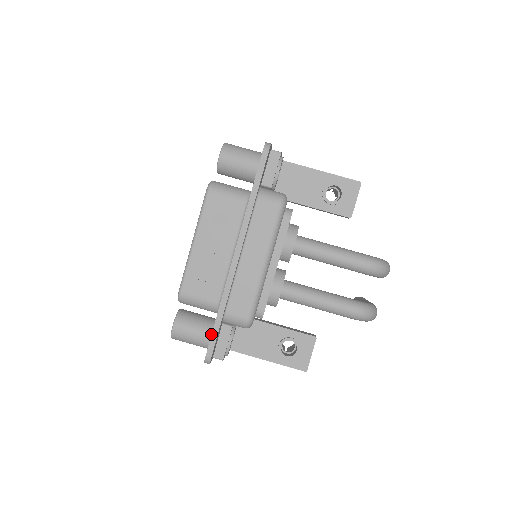
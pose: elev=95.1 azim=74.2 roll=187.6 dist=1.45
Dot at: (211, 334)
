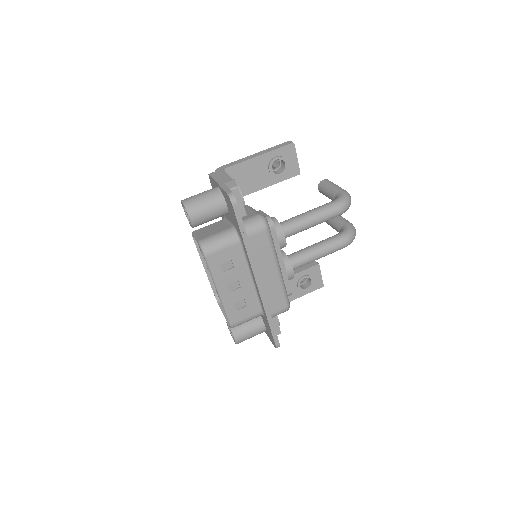
Dot at: (263, 326)
